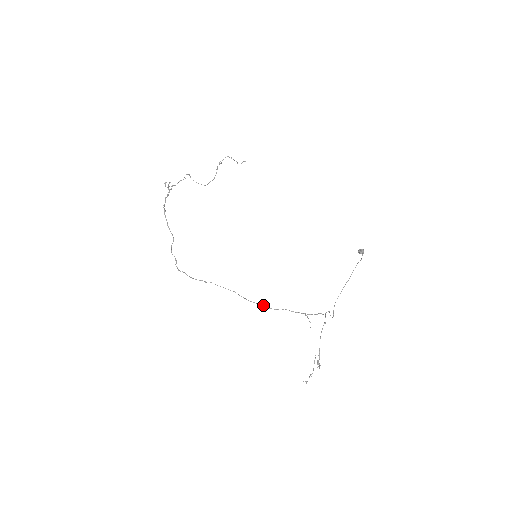
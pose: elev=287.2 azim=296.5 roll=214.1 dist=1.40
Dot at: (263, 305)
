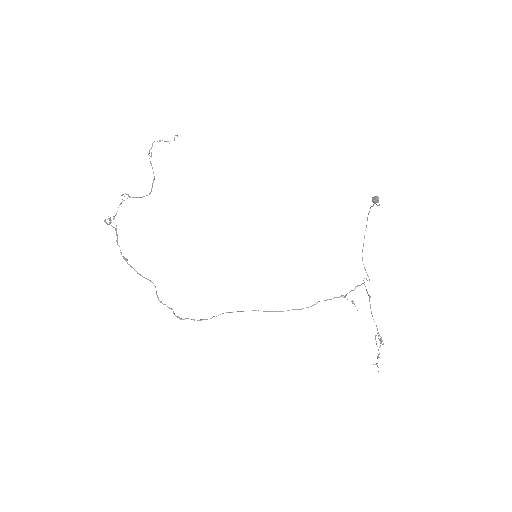
Dot at: (293, 309)
